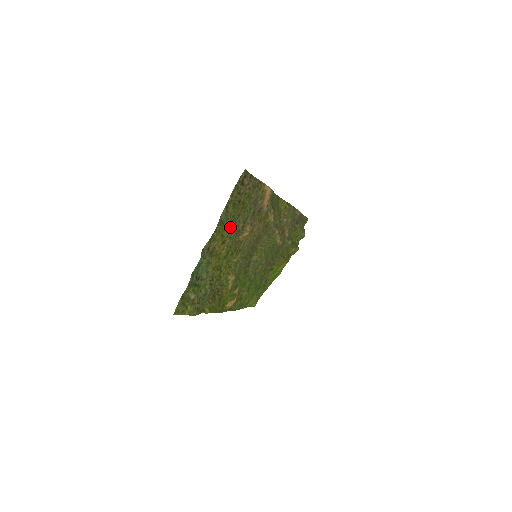
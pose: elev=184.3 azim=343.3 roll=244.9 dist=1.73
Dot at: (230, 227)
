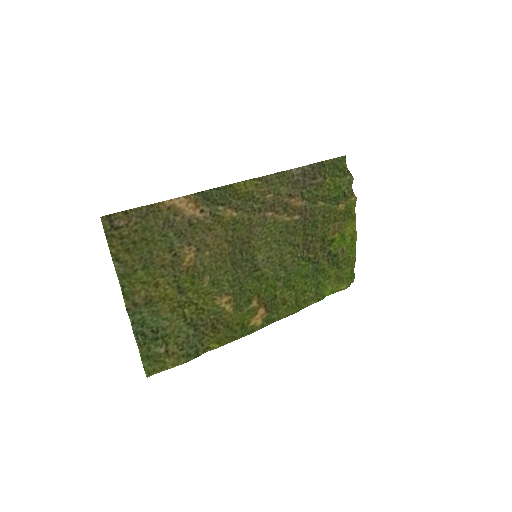
Dot at: (148, 269)
